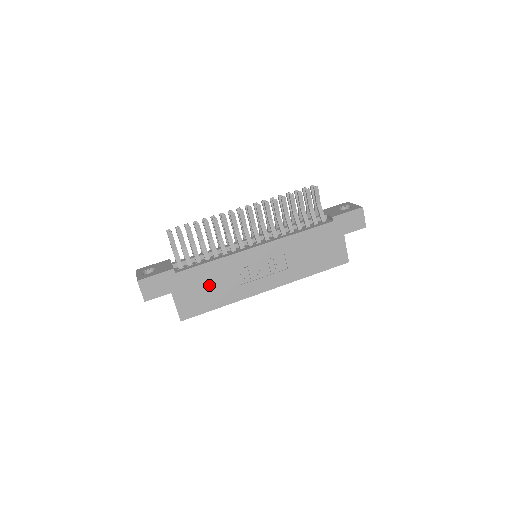
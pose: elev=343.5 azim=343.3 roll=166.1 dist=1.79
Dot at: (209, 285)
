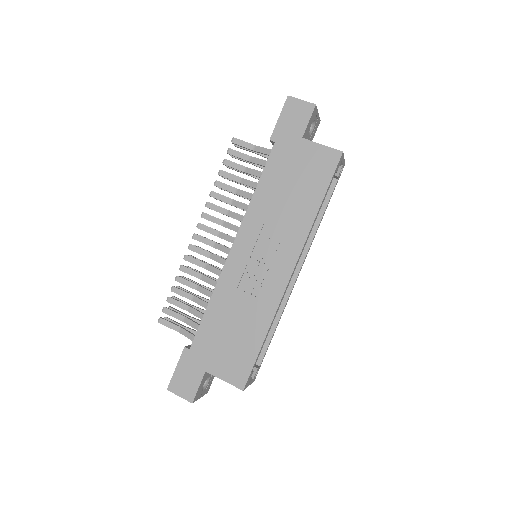
Dot at: (230, 329)
